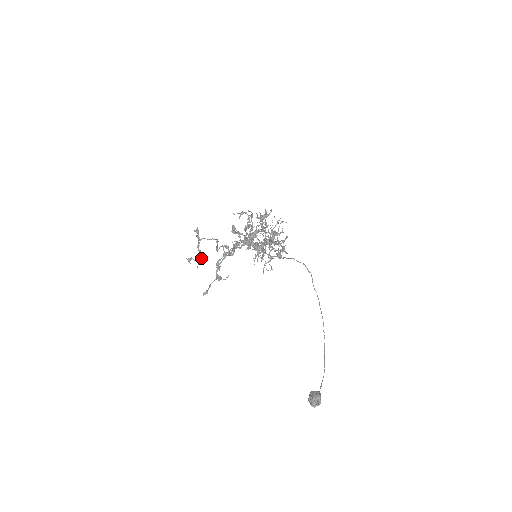
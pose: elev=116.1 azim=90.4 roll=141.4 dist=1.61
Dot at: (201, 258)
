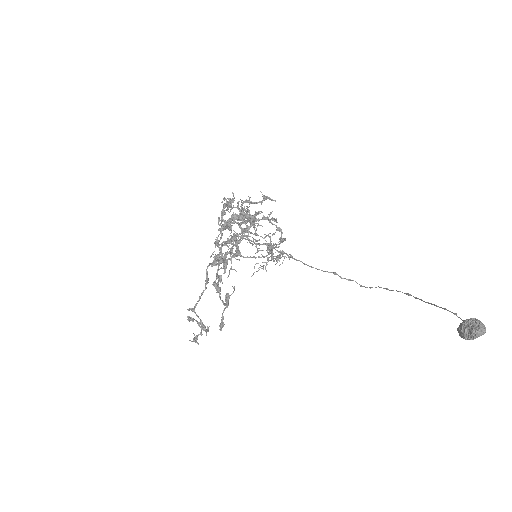
Dot at: (207, 329)
